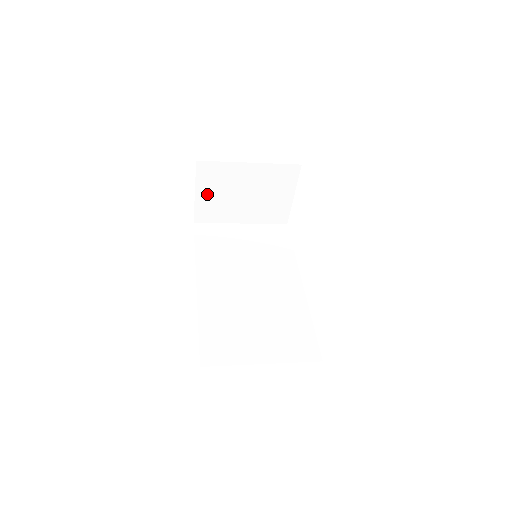
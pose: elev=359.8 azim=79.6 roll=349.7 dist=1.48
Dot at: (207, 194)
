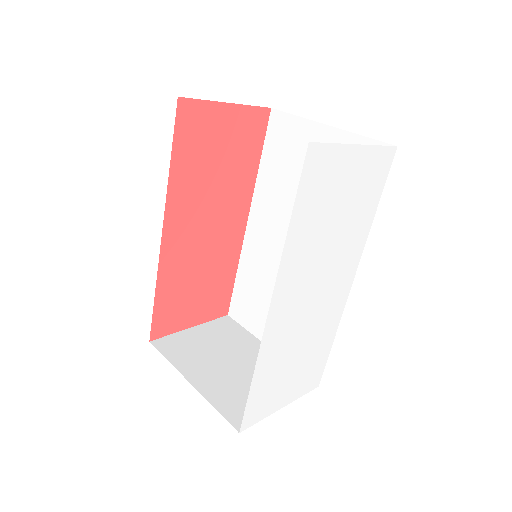
Dot at: occluded
